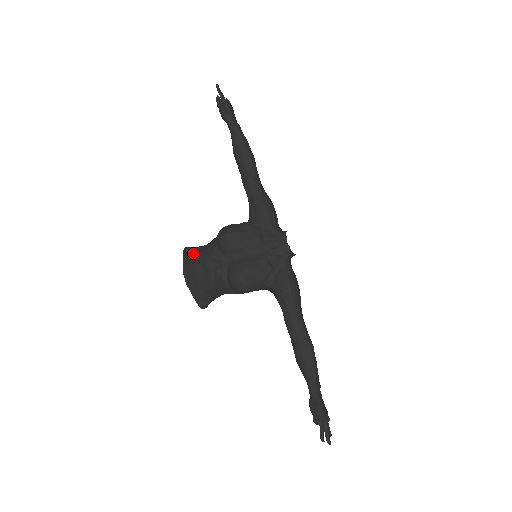
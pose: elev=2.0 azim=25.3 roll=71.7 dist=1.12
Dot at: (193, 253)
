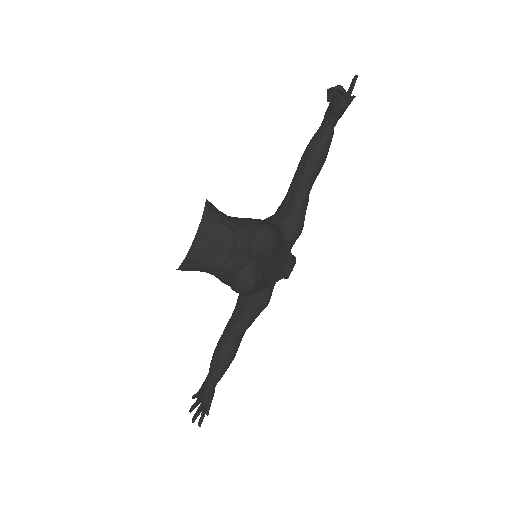
Dot at: (219, 221)
